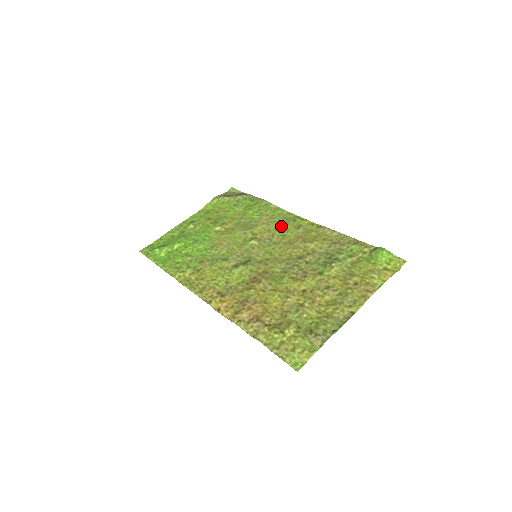
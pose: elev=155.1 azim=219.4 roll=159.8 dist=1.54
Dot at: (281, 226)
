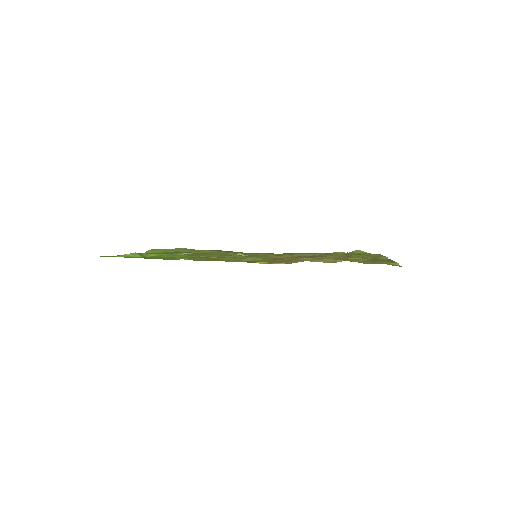
Dot at: (252, 254)
